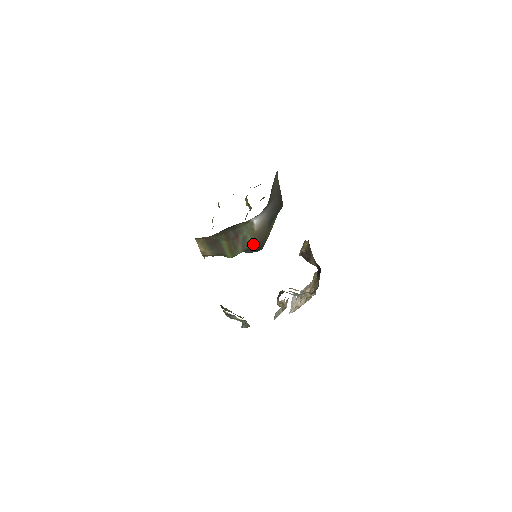
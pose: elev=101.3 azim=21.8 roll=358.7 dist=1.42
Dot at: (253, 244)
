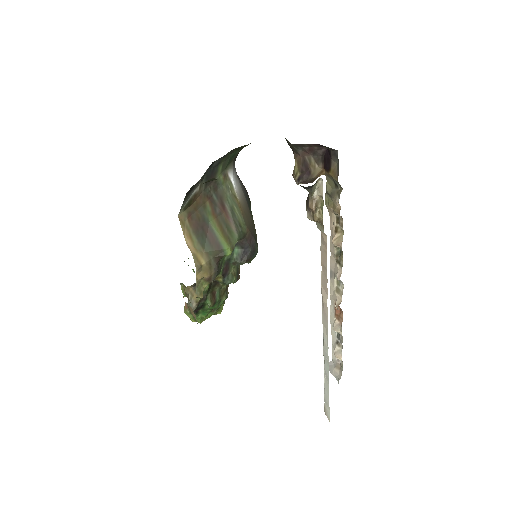
Dot at: (245, 226)
